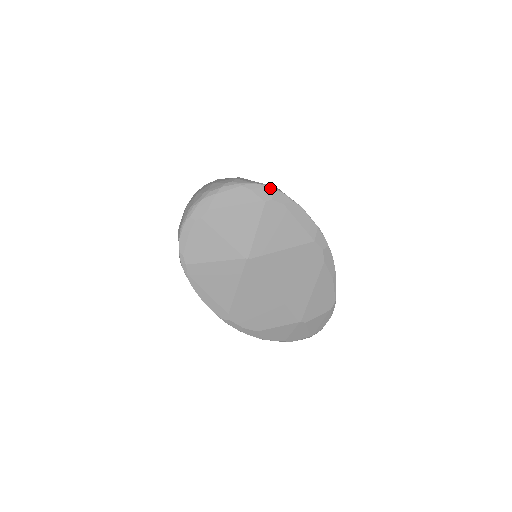
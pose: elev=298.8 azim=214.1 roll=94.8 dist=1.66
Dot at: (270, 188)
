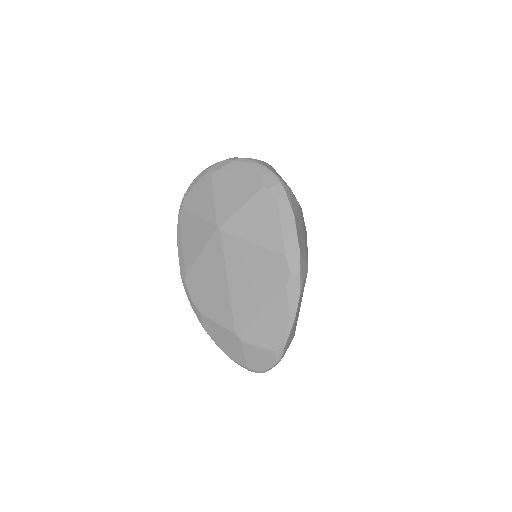
Dot at: (277, 179)
